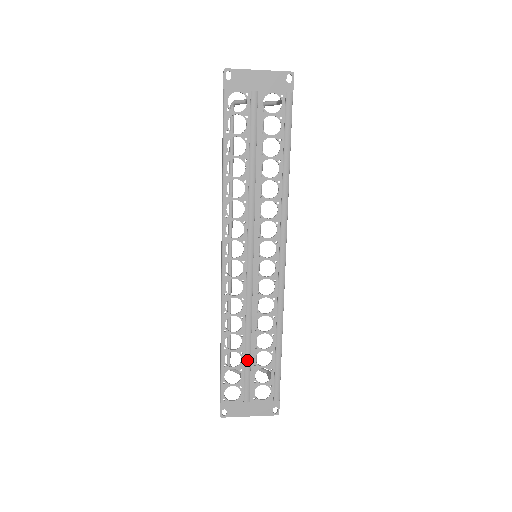
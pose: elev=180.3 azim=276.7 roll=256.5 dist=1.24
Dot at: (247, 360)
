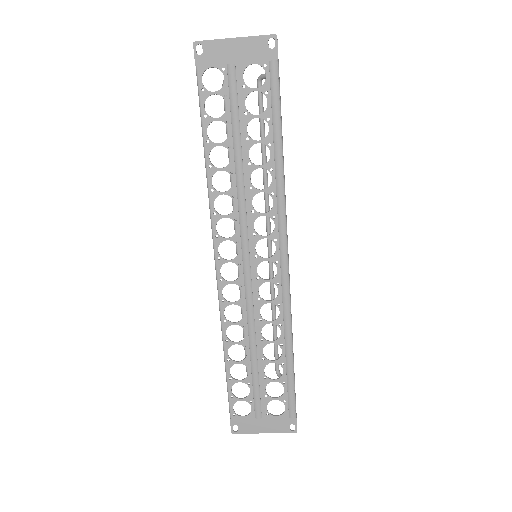
Dot at: (254, 373)
